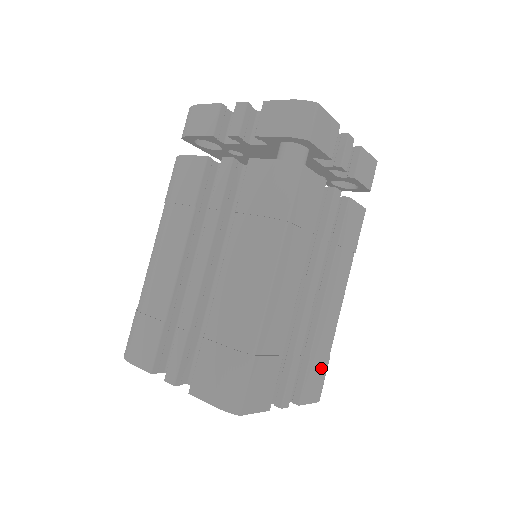
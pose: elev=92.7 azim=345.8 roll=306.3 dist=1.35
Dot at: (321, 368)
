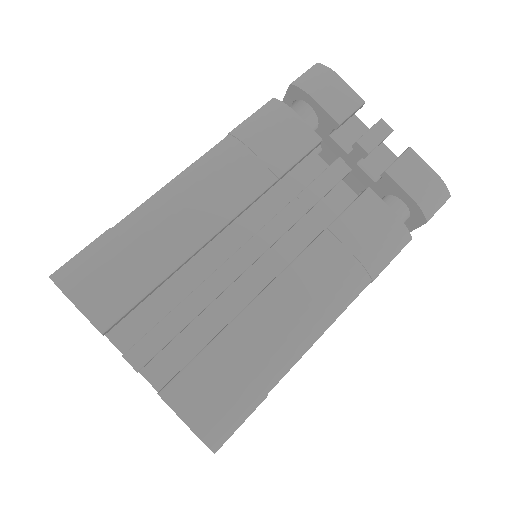
Dot at: occluded
